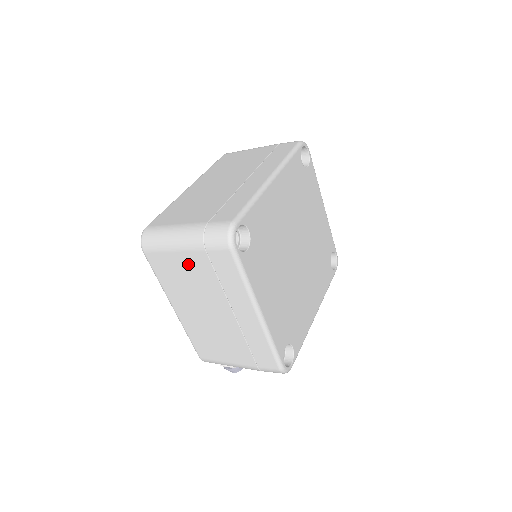
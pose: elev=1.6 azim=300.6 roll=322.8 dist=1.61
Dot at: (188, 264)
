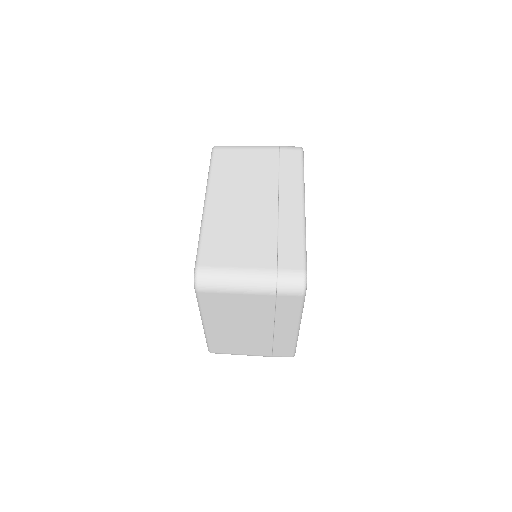
Dot at: (248, 301)
